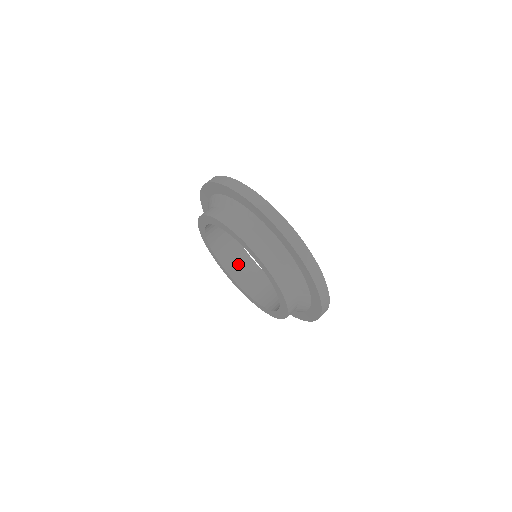
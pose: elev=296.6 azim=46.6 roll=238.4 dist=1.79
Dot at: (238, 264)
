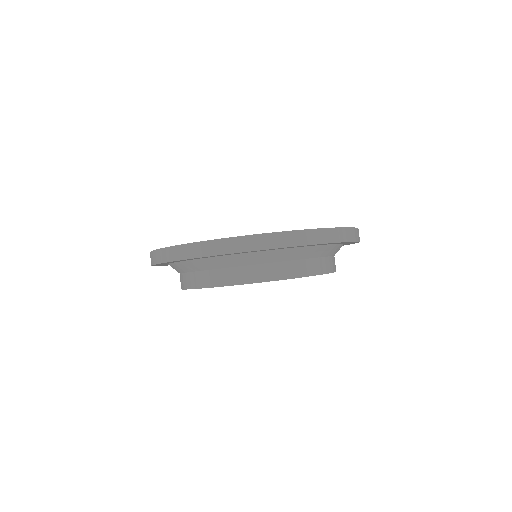
Dot at: occluded
